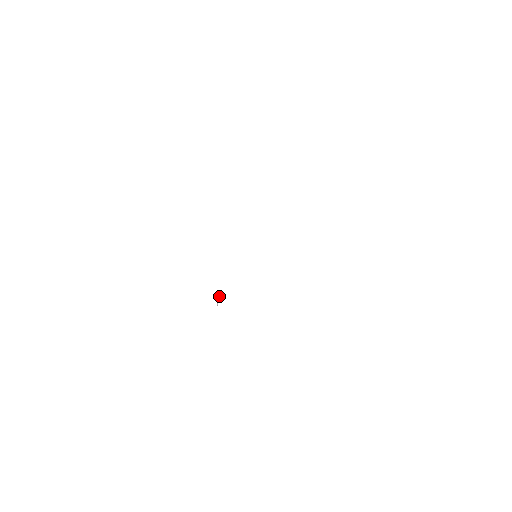
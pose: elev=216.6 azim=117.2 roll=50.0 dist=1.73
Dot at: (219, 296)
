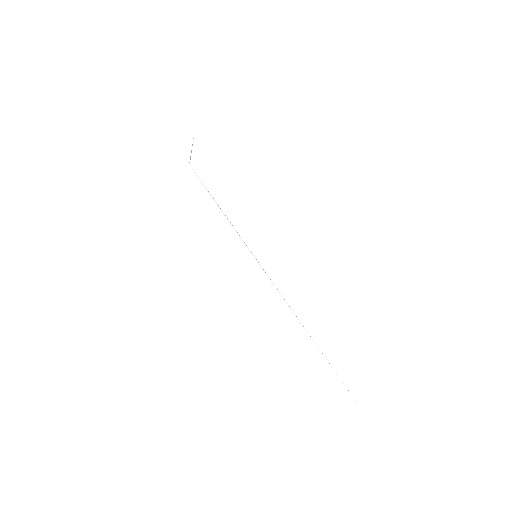
Dot at: occluded
